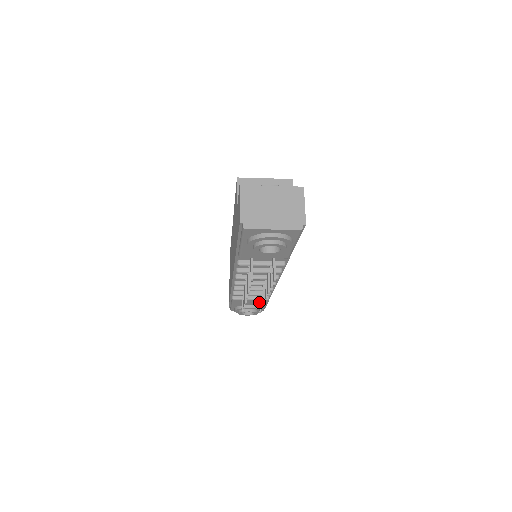
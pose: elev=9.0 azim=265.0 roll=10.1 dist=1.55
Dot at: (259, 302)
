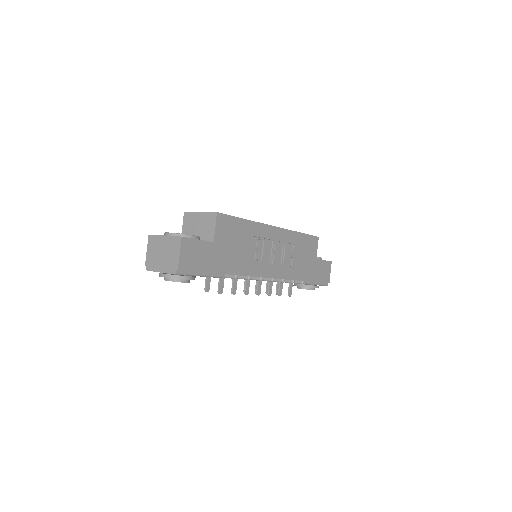
Dot at: (288, 287)
